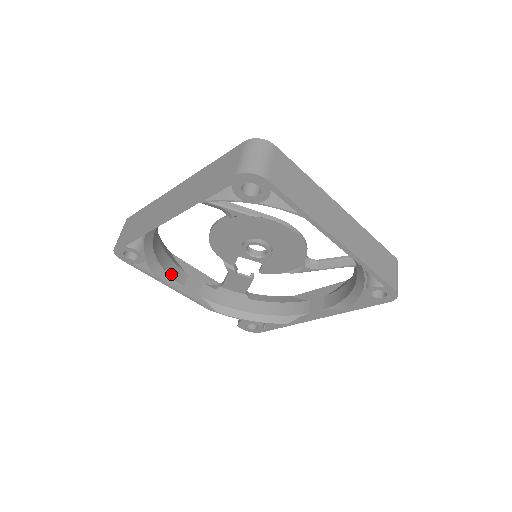
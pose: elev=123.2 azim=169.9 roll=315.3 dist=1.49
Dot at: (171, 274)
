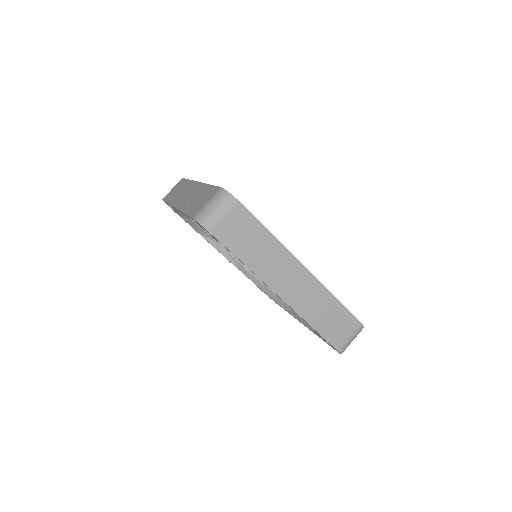
Dot at: occluded
